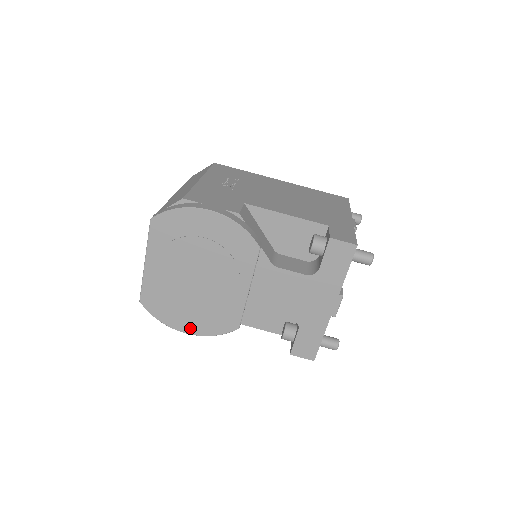
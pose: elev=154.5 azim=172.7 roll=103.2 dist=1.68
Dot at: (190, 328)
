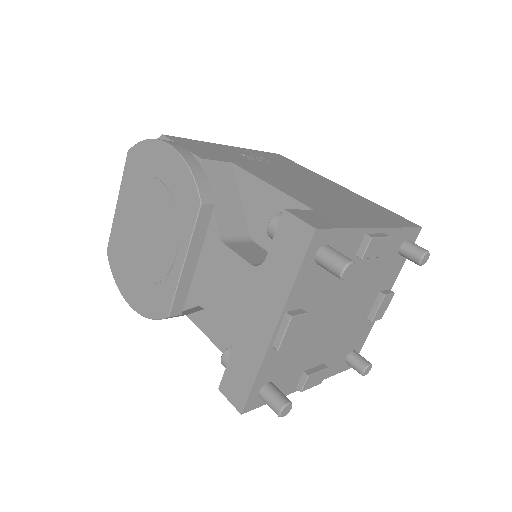
Dot at: (133, 299)
